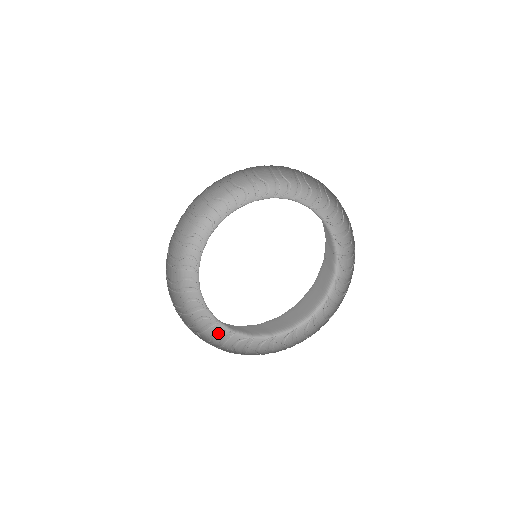
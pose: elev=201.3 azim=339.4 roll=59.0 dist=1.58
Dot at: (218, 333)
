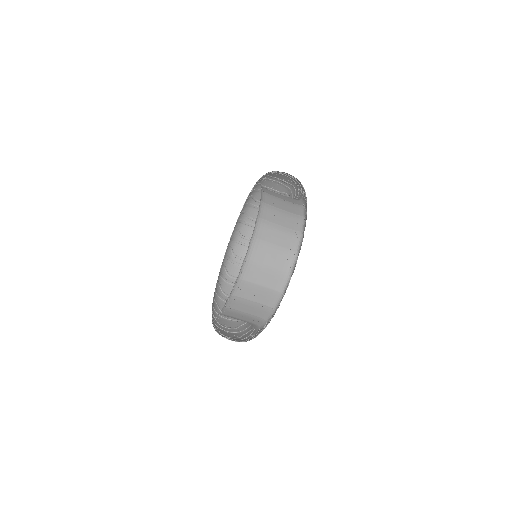
Dot at: (266, 326)
